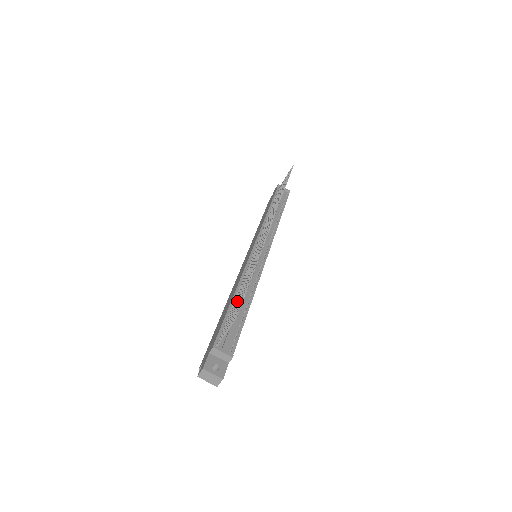
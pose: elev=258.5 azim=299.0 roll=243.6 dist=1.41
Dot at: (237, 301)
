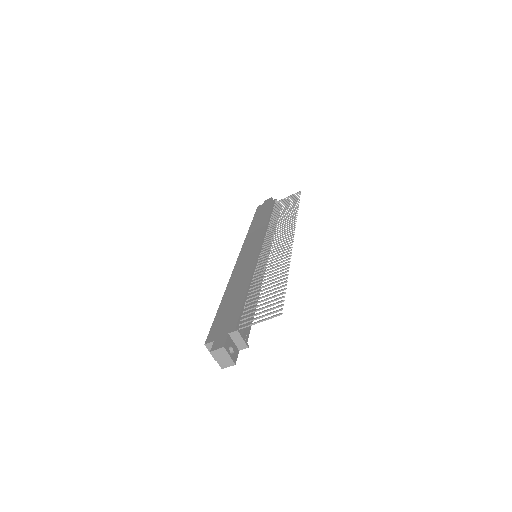
Dot at: (264, 296)
